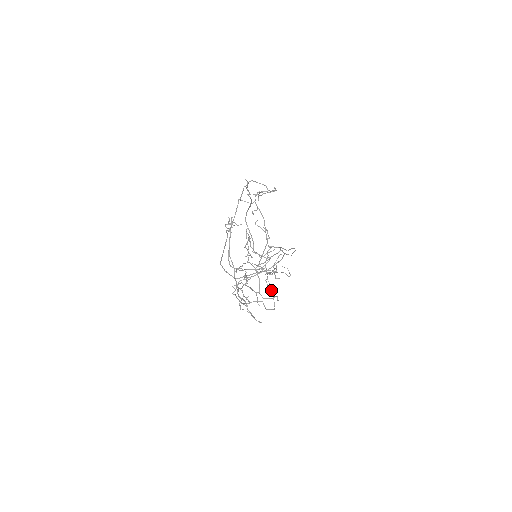
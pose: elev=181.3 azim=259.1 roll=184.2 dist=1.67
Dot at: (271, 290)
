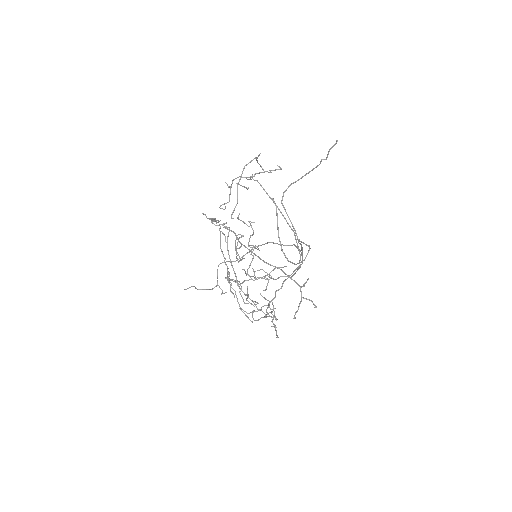
Dot at: (246, 303)
